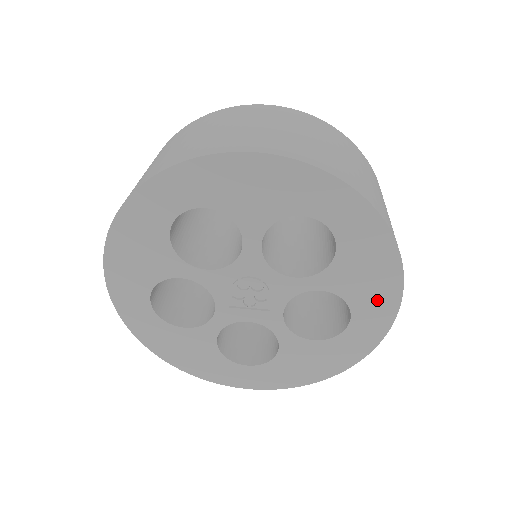
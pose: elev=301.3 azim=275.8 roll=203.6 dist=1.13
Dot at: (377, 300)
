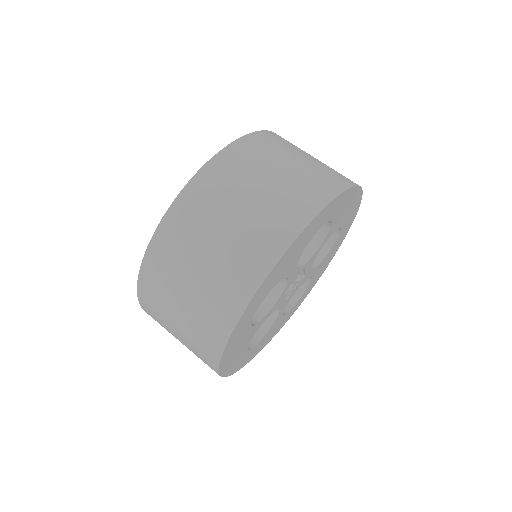
Dot at: (352, 210)
